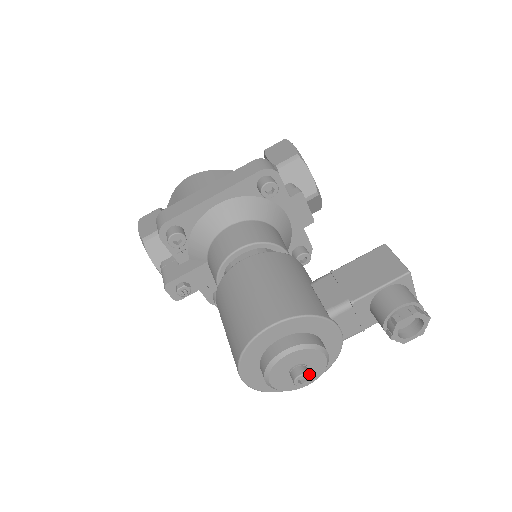
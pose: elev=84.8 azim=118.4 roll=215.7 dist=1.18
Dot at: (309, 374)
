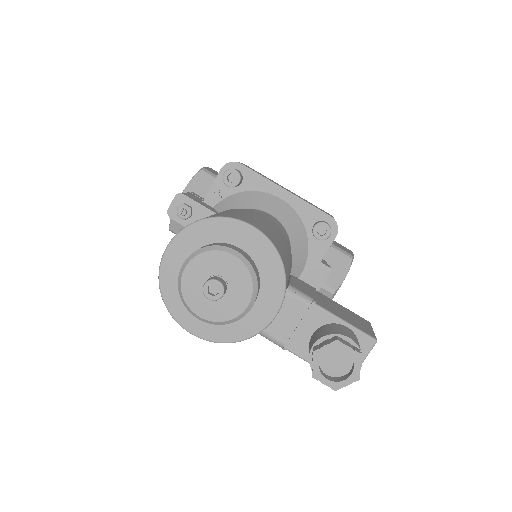
Dot at: (224, 292)
